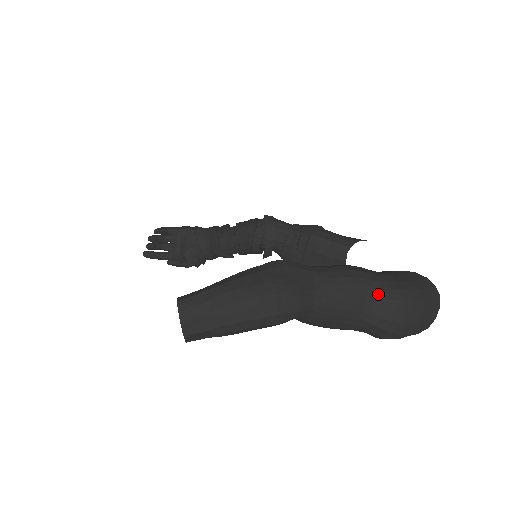
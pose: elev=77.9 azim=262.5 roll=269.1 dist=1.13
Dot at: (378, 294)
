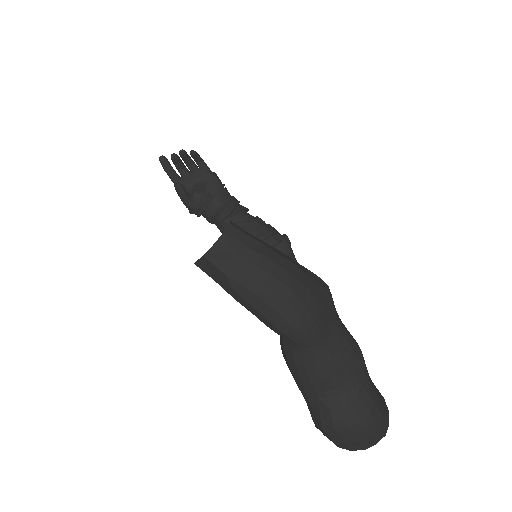
Dot at: (359, 388)
